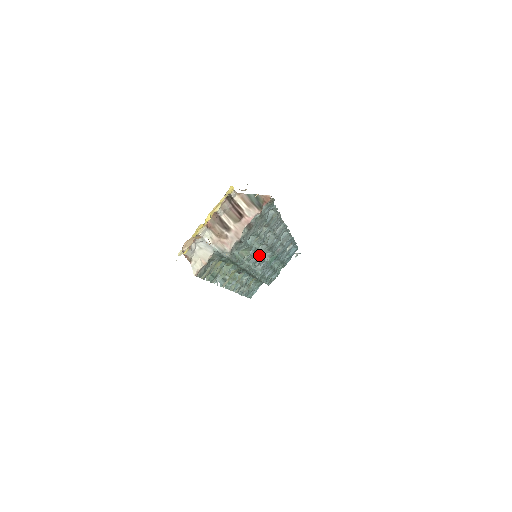
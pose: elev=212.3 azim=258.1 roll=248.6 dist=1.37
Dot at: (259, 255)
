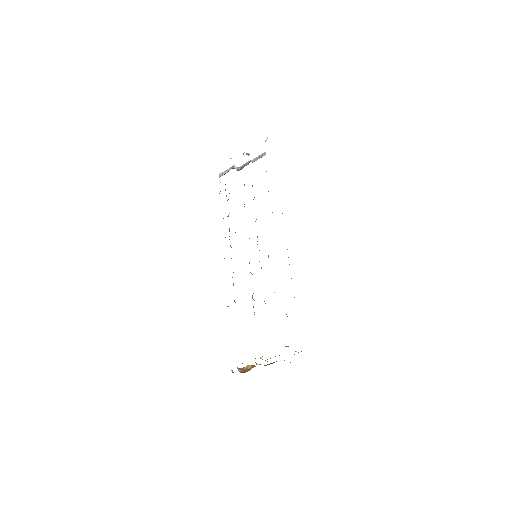
Dot at: occluded
